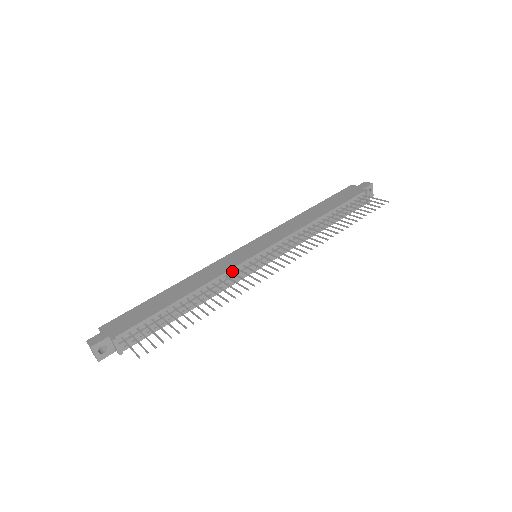
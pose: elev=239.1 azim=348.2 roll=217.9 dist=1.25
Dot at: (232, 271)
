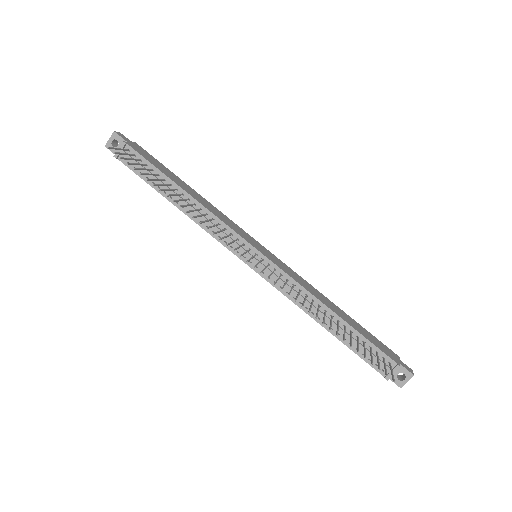
Dot at: (227, 229)
